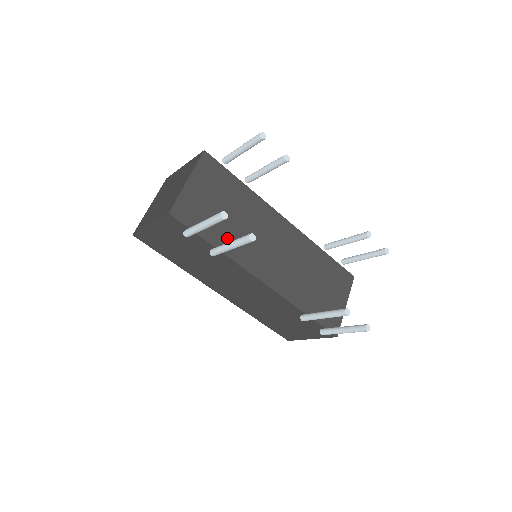
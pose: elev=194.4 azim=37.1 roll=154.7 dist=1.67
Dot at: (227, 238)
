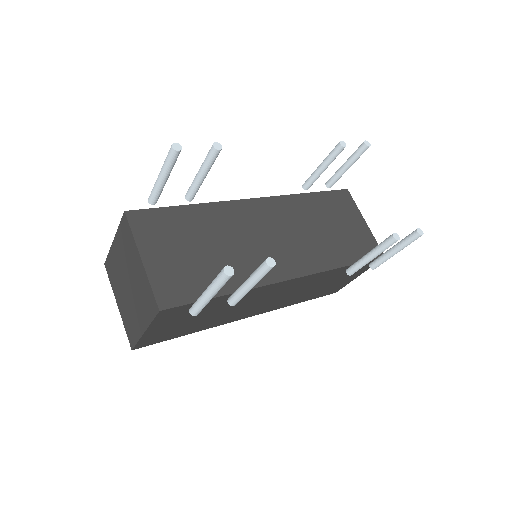
Dot at: occluded
